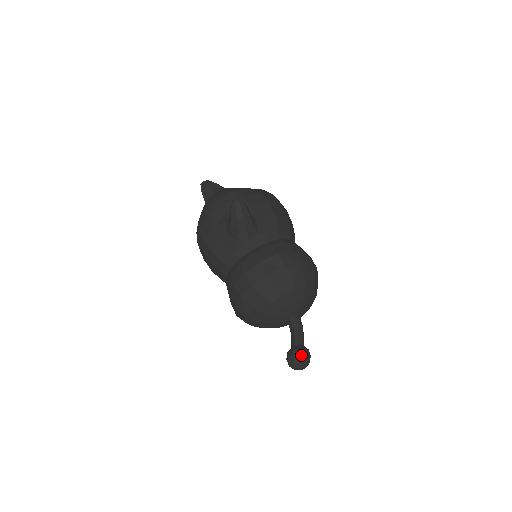
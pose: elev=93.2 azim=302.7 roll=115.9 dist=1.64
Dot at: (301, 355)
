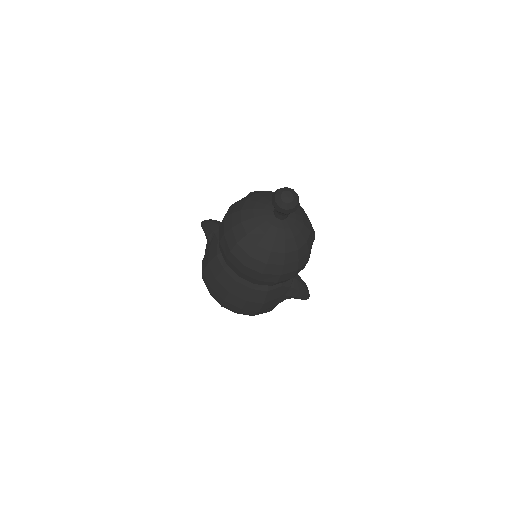
Dot at: occluded
